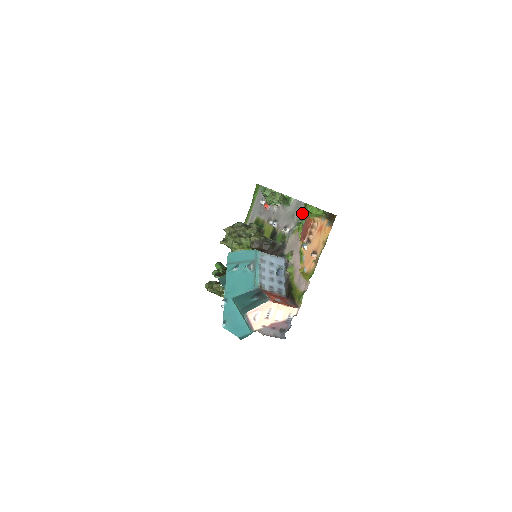
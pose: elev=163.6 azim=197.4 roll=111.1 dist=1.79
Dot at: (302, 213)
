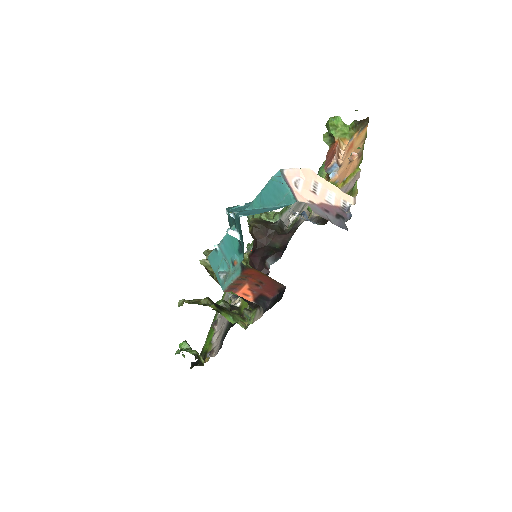
Dot at: occluded
